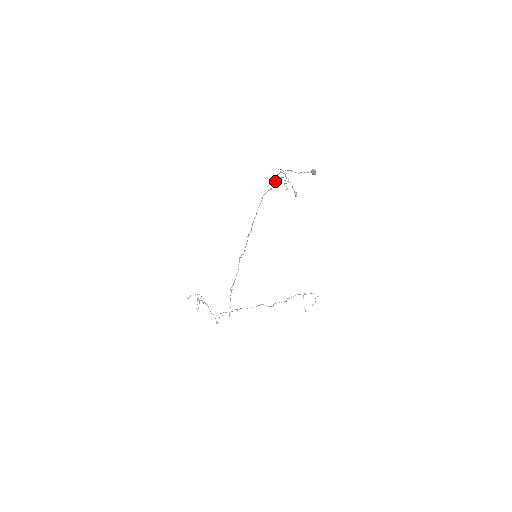
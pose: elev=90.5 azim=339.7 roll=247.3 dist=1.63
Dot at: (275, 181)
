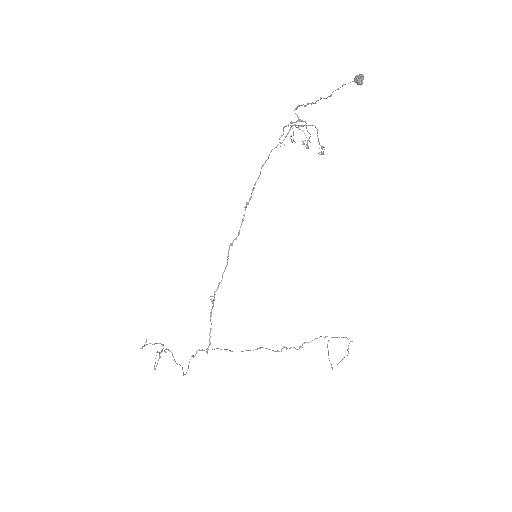
Dot at: (291, 125)
